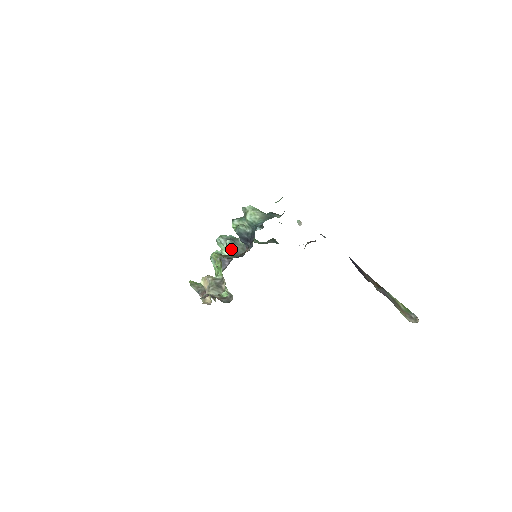
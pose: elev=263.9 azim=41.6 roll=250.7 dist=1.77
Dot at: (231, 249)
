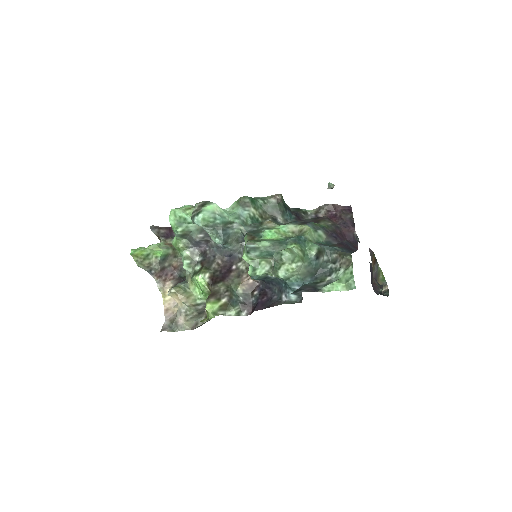
Dot at: occluded
